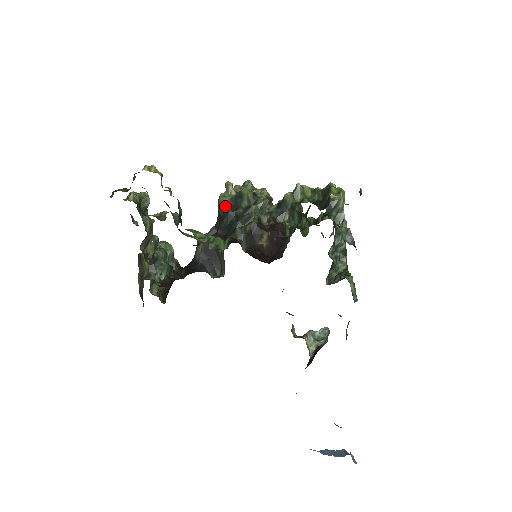
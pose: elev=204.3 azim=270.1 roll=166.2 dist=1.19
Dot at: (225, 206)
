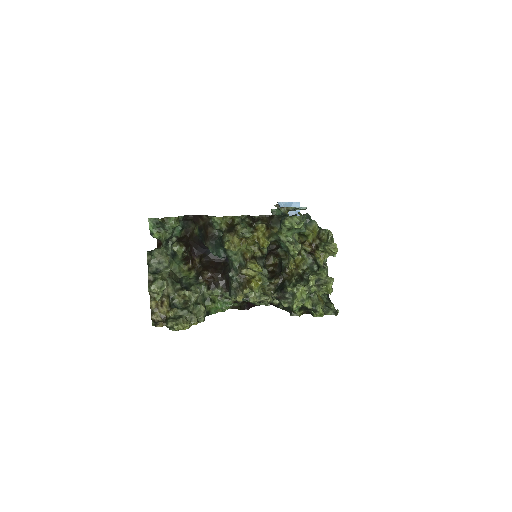
Dot at: occluded
